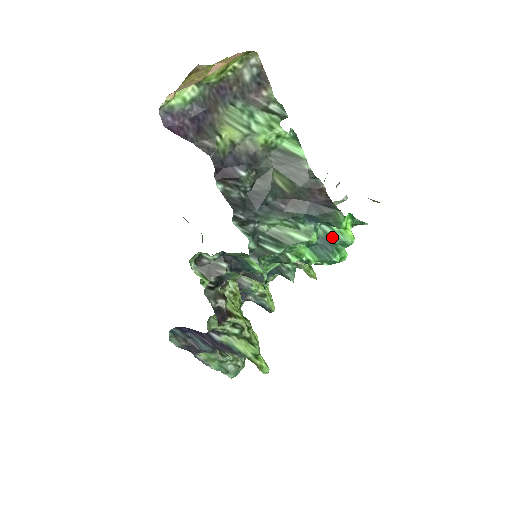
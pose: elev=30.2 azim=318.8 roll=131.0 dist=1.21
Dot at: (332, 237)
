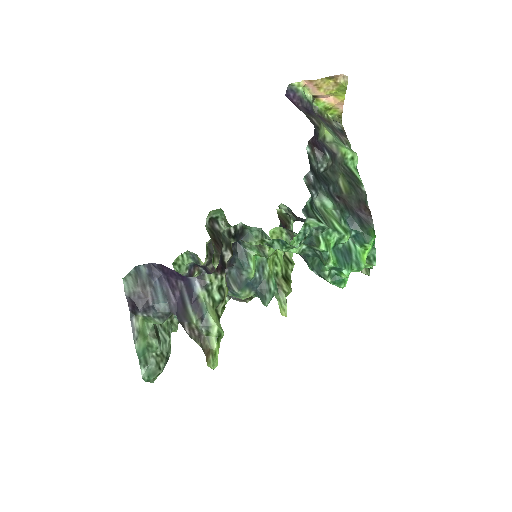
Dot at: (353, 252)
